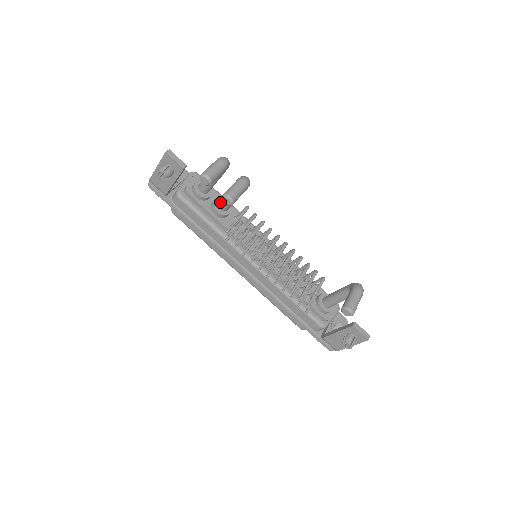
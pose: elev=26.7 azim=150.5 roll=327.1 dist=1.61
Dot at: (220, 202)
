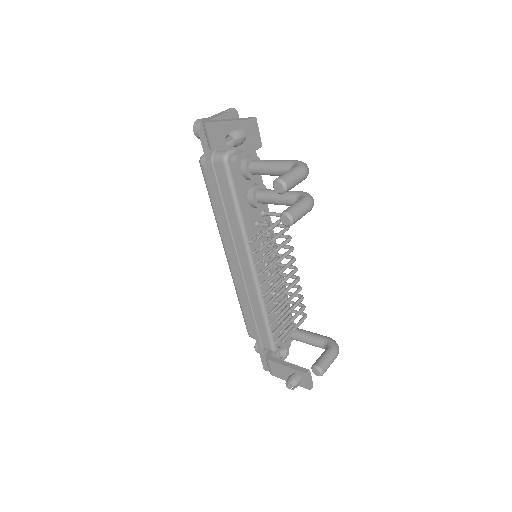
Dot at: (263, 194)
